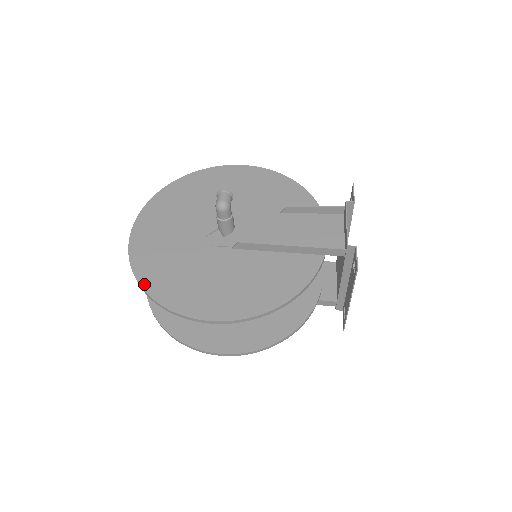
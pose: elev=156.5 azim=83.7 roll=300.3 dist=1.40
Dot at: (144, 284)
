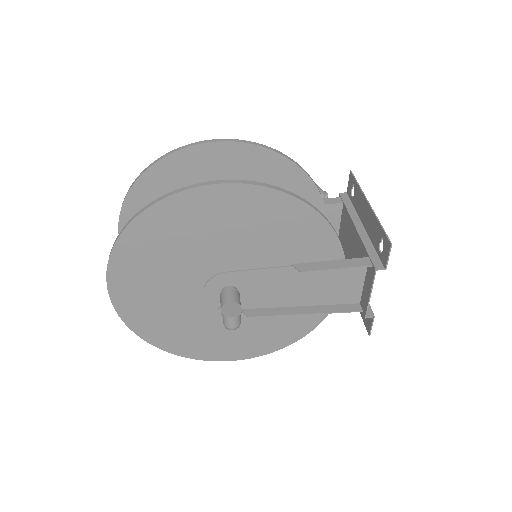
Dot at: (156, 344)
